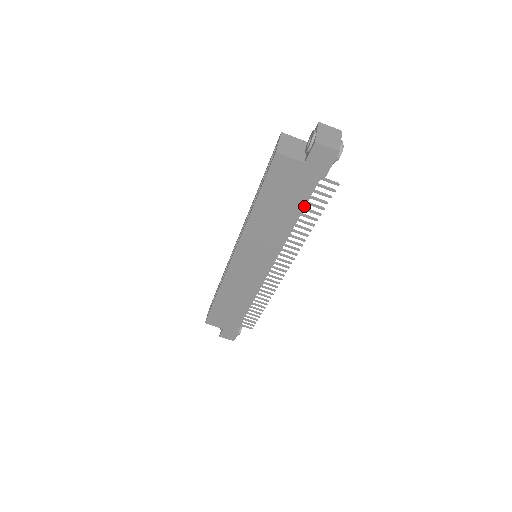
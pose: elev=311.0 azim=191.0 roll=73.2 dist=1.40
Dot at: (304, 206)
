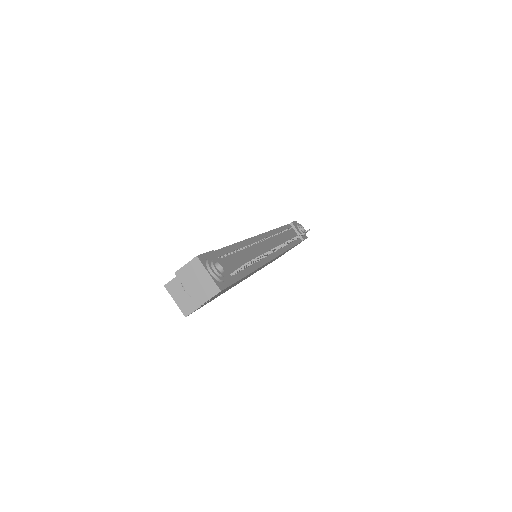
Dot at: occluded
